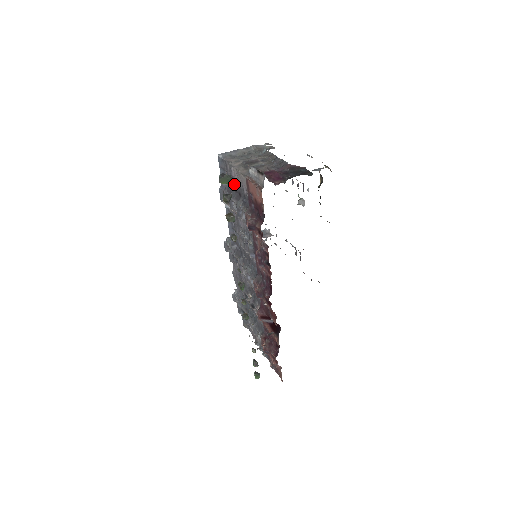
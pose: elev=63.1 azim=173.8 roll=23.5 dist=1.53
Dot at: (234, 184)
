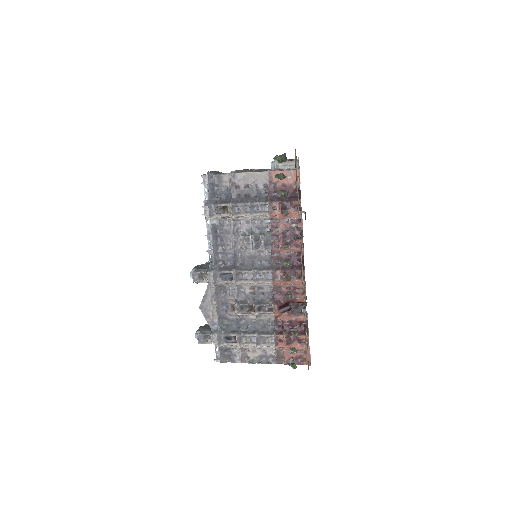
Dot at: (236, 190)
